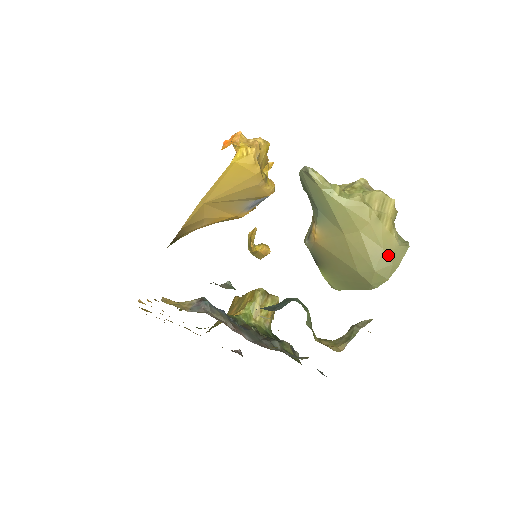
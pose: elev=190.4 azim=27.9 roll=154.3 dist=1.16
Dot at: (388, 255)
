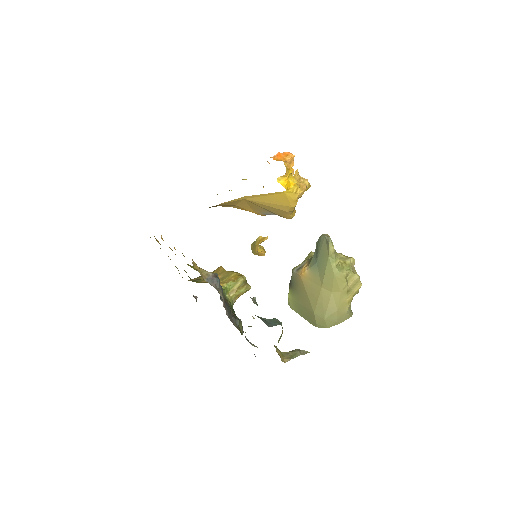
Dot at: (338, 315)
